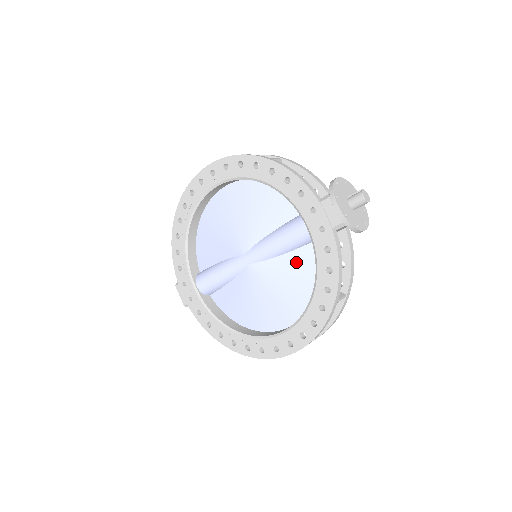
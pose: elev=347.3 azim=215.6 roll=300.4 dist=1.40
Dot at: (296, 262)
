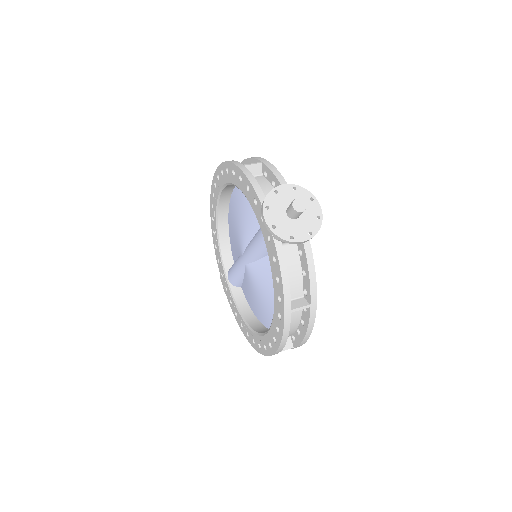
Dot at: (270, 267)
